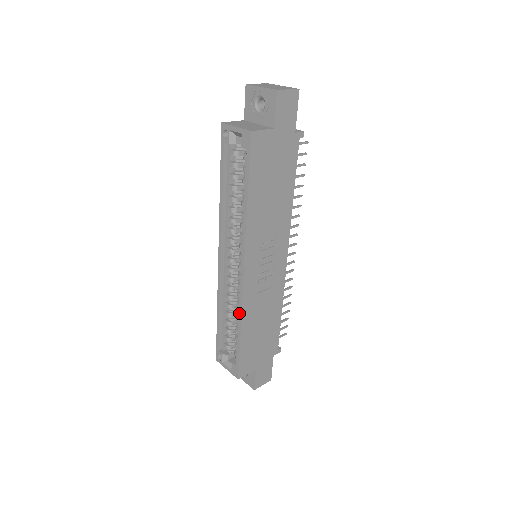
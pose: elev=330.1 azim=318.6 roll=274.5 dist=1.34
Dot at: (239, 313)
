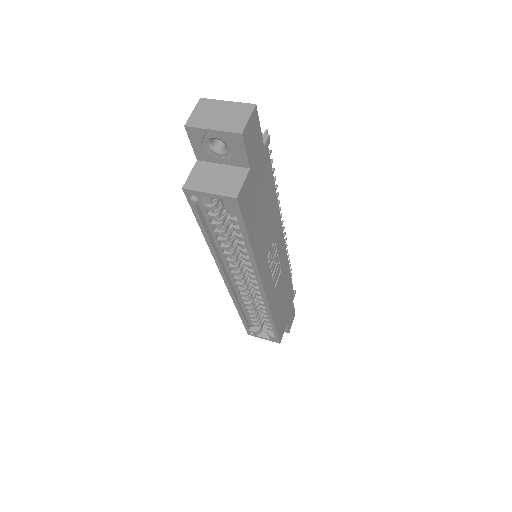
Dot at: (268, 313)
